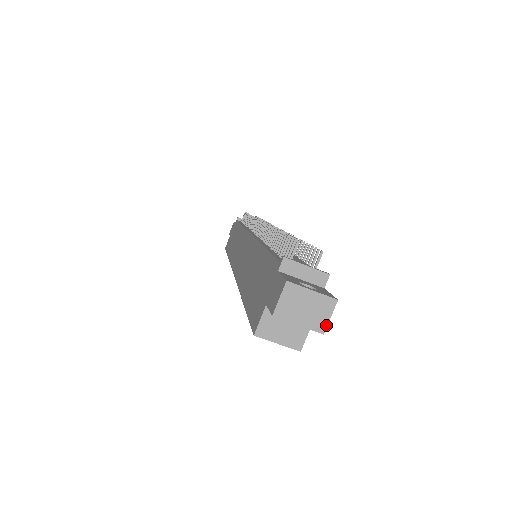
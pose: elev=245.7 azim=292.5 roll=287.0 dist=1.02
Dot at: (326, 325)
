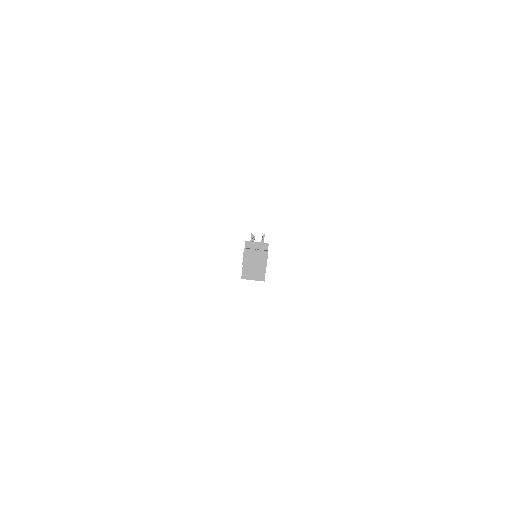
Dot at: (266, 263)
